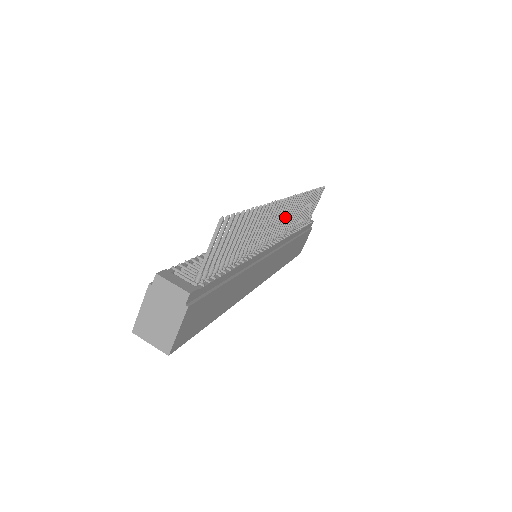
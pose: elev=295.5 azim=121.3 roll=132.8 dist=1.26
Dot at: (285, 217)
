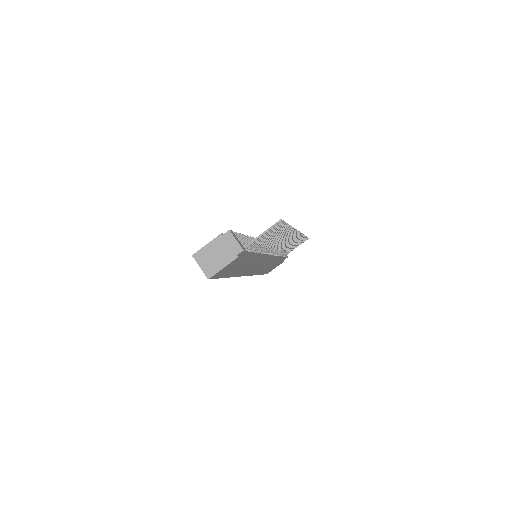
Dot at: (286, 242)
